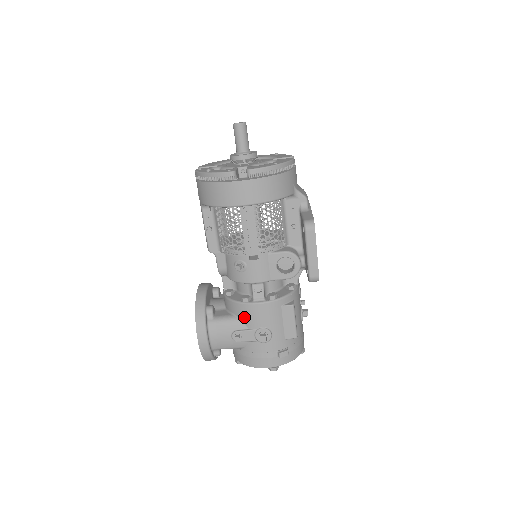
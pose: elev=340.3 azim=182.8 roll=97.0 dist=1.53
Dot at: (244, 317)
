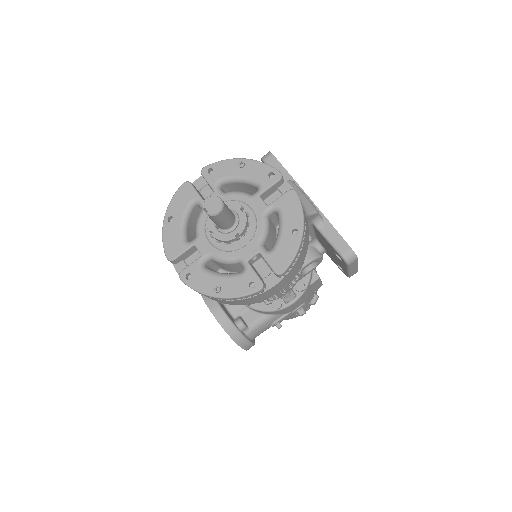
Dot at: (279, 313)
